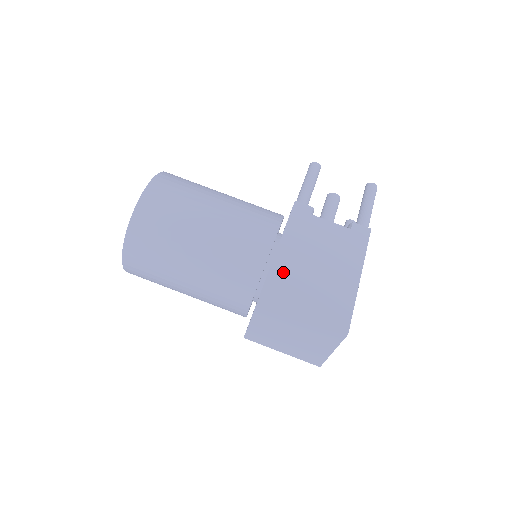
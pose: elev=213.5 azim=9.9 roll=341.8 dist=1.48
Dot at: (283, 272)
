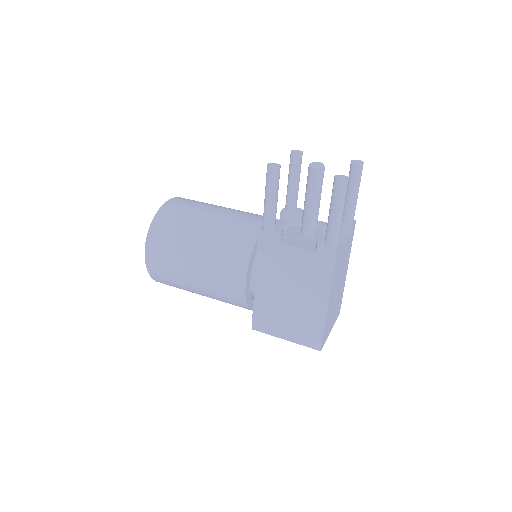
Dot at: (264, 305)
